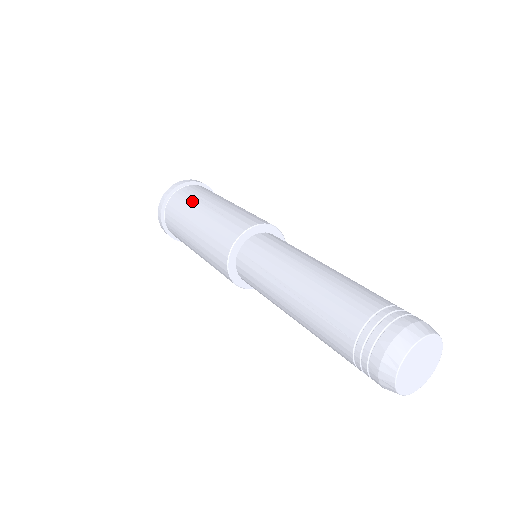
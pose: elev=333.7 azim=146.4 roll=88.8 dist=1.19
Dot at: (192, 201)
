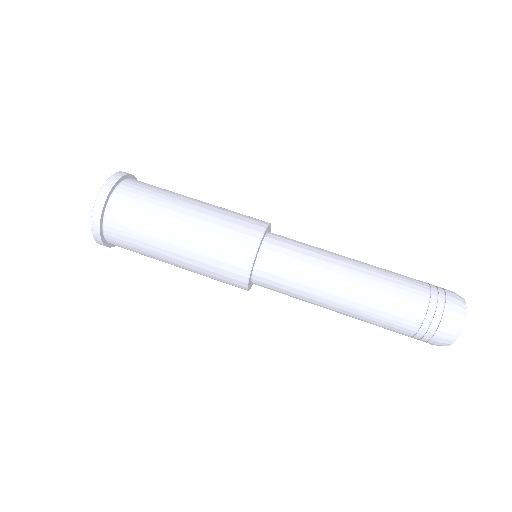
Dot at: (144, 251)
